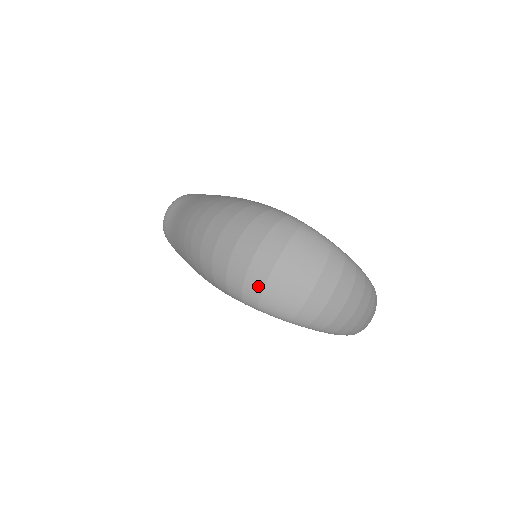
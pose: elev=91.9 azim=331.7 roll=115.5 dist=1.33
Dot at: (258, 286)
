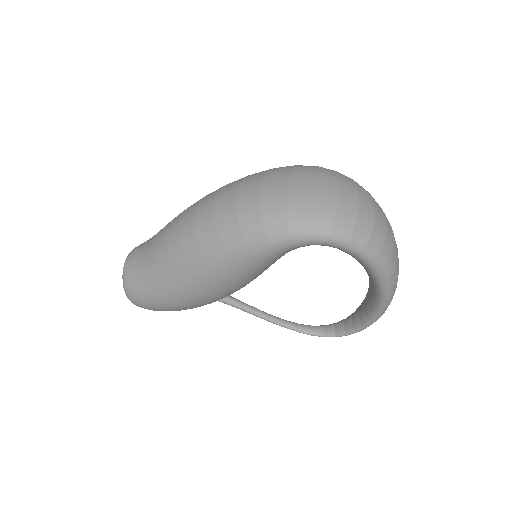
Dot at: (306, 206)
